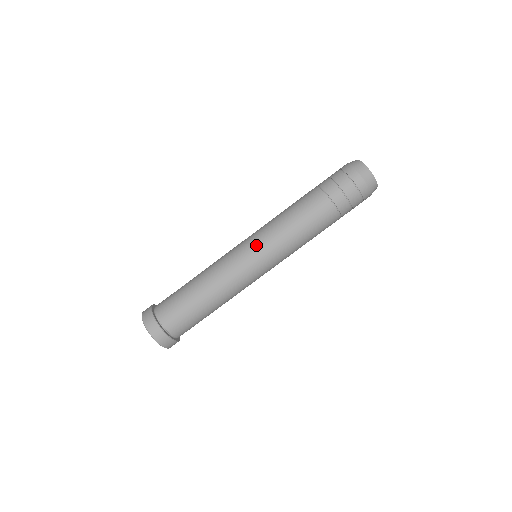
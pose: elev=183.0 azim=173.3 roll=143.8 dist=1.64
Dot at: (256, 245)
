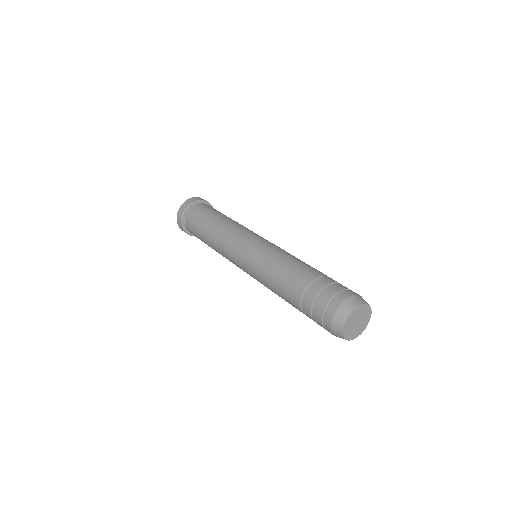
Dot at: (245, 262)
